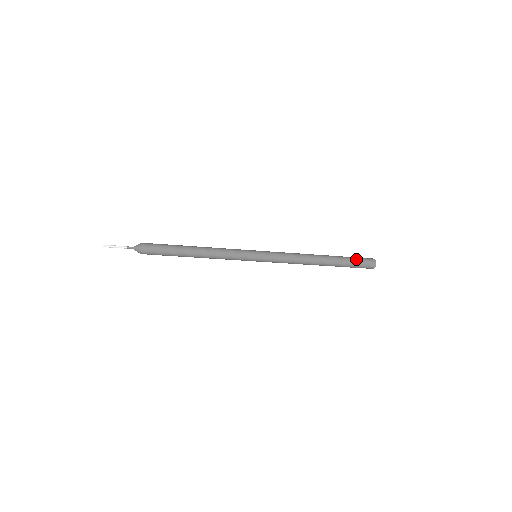
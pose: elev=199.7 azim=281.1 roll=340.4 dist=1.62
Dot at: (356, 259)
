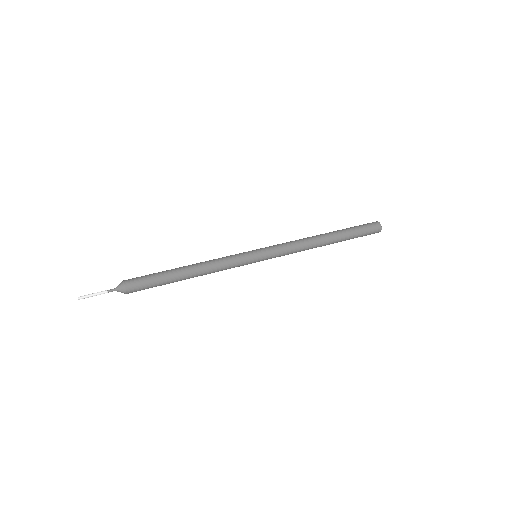
Dot at: (361, 228)
